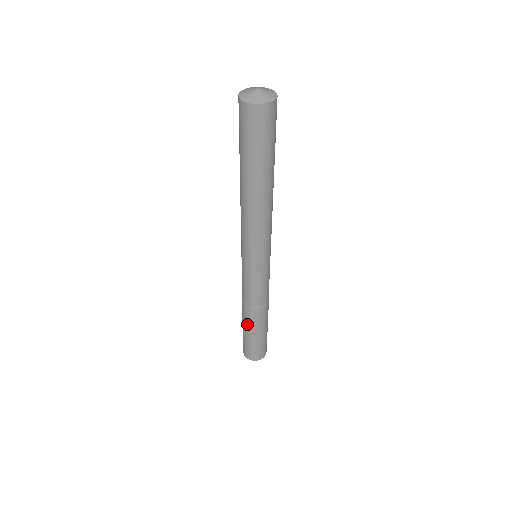
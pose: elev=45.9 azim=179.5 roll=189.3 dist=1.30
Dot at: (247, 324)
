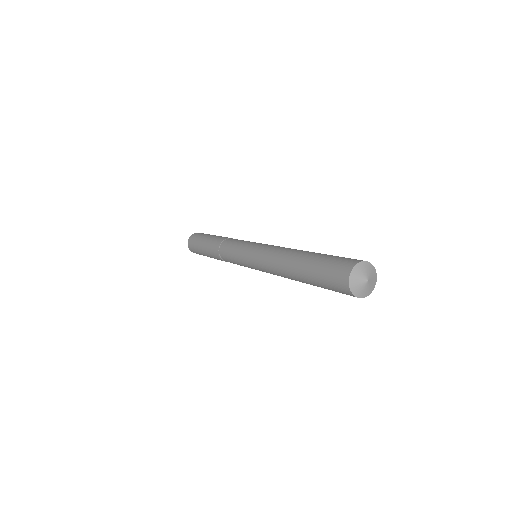
Dot at: occluded
